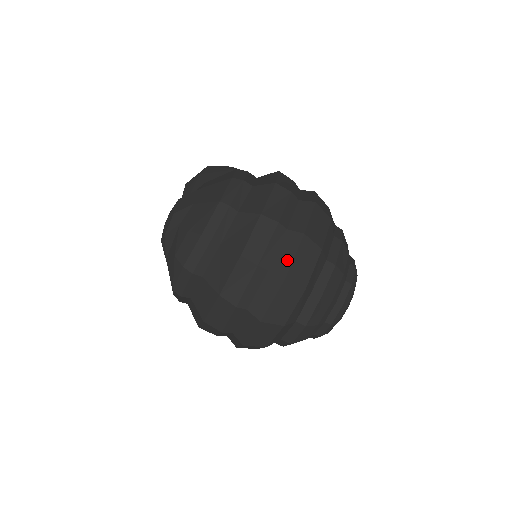
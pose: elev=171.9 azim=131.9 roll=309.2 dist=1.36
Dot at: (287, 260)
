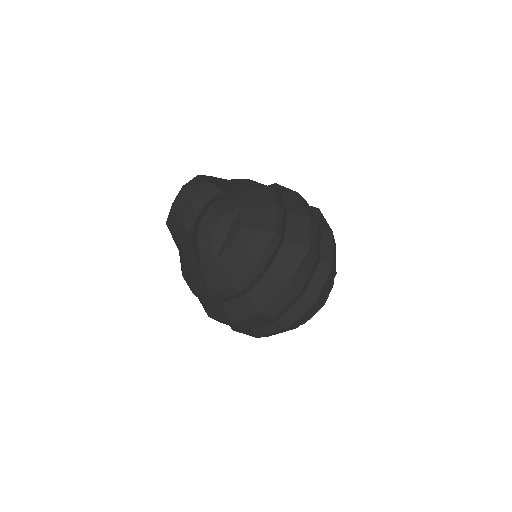
Dot at: (329, 251)
